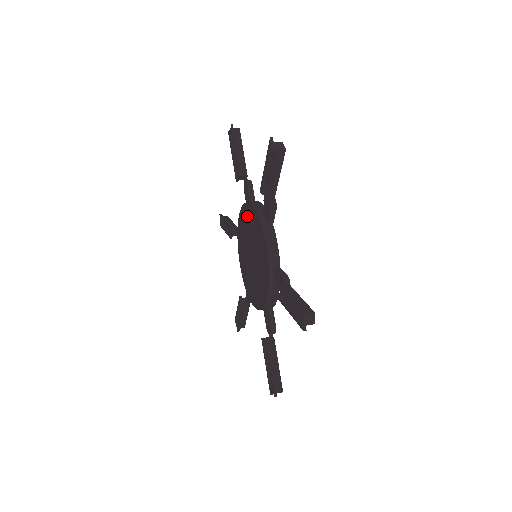
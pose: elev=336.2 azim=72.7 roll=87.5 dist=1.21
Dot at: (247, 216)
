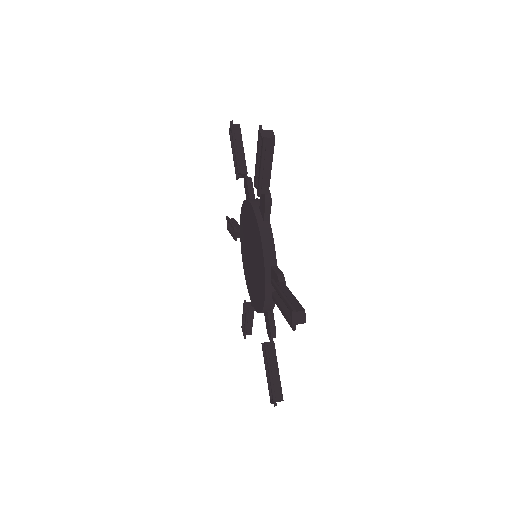
Dot at: (246, 214)
